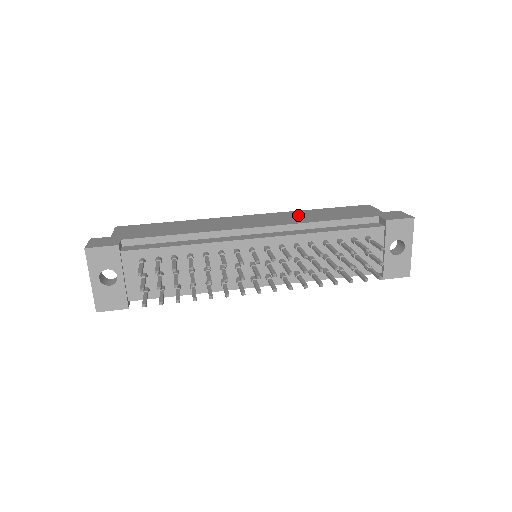
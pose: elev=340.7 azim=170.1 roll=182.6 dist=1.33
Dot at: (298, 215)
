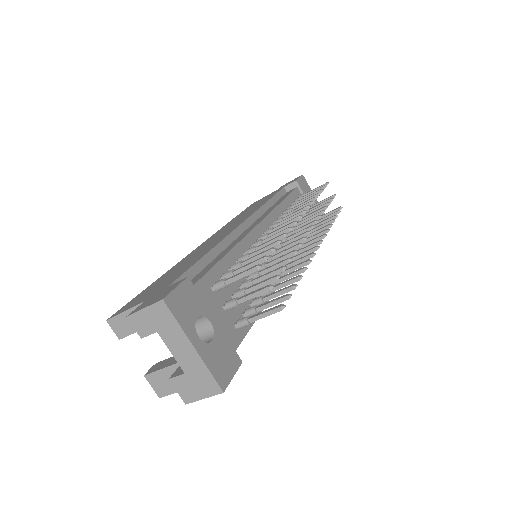
Dot at: (237, 219)
